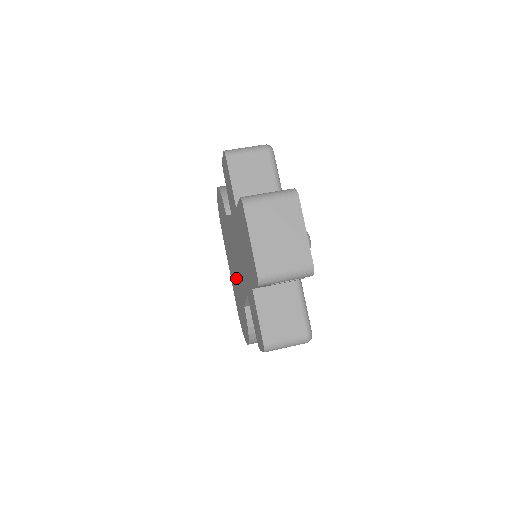
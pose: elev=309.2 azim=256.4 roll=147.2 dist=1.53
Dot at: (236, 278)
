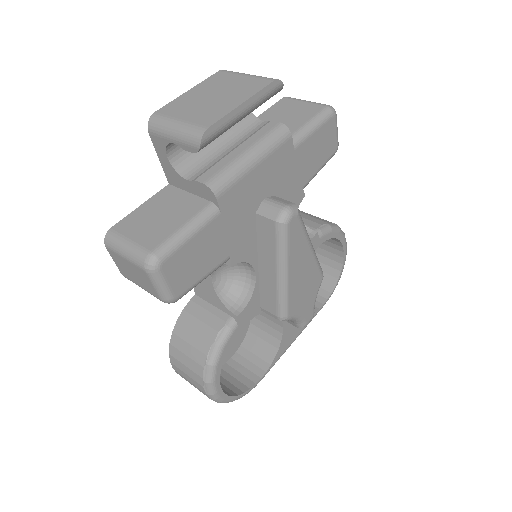
Dot at: occluded
